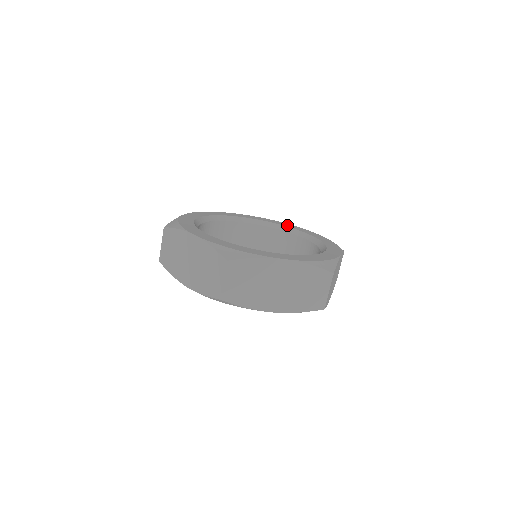
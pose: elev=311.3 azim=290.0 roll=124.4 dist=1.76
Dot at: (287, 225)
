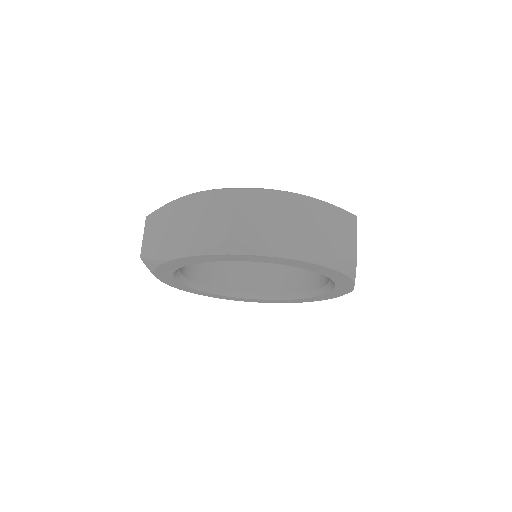
Dot at: occluded
